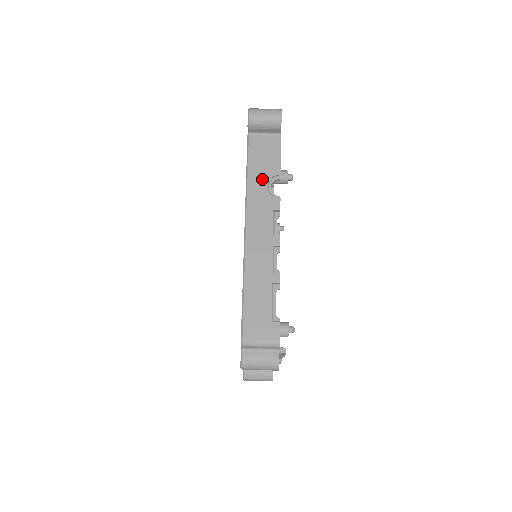
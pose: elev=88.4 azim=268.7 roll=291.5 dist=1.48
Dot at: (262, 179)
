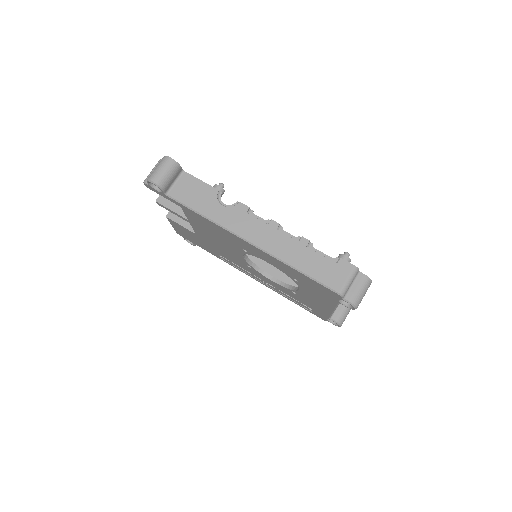
Dot at: (214, 206)
